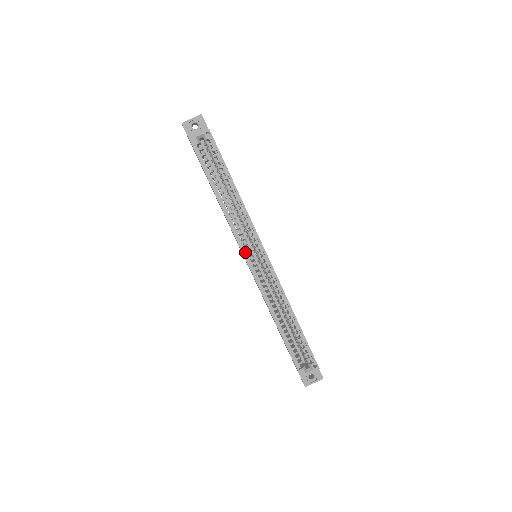
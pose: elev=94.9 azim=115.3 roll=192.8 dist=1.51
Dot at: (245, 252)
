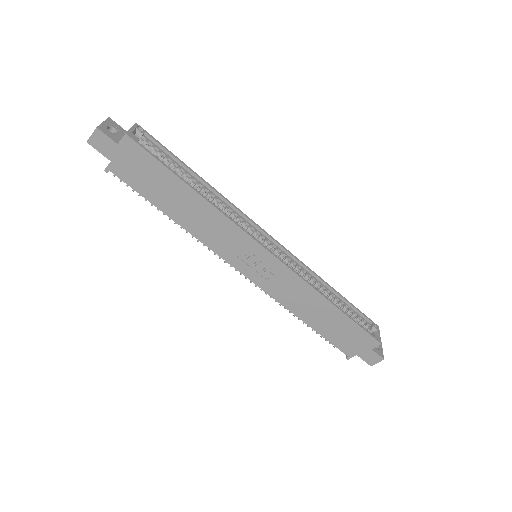
Dot at: (258, 244)
